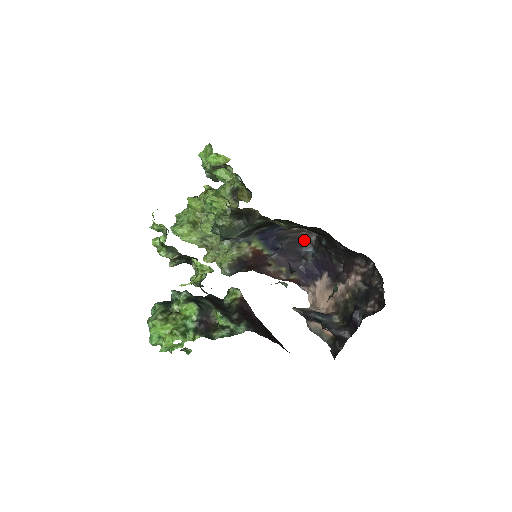
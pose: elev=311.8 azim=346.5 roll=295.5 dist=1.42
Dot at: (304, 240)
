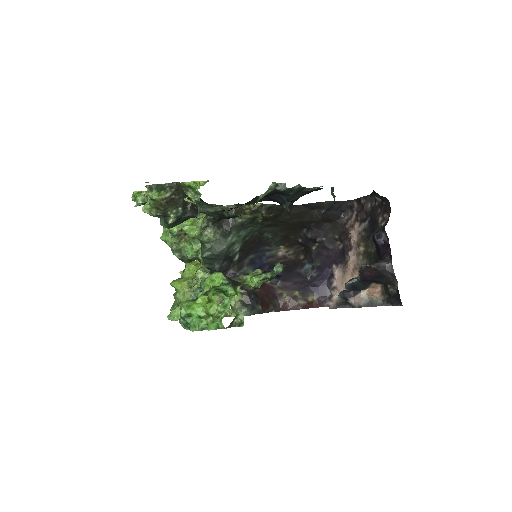
Dot at: (295, 262)
